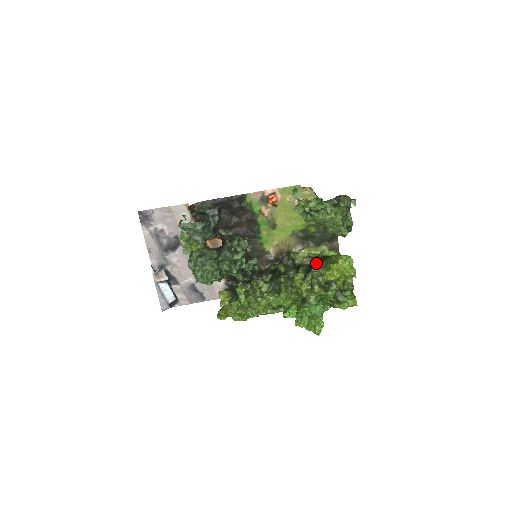
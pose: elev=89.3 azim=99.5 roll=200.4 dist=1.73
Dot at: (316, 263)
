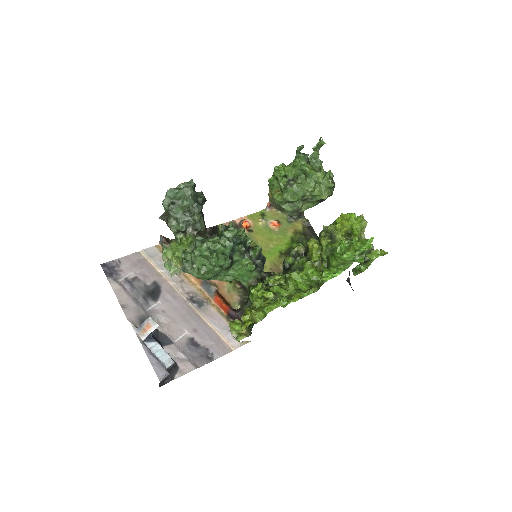
Dot at: occluded
